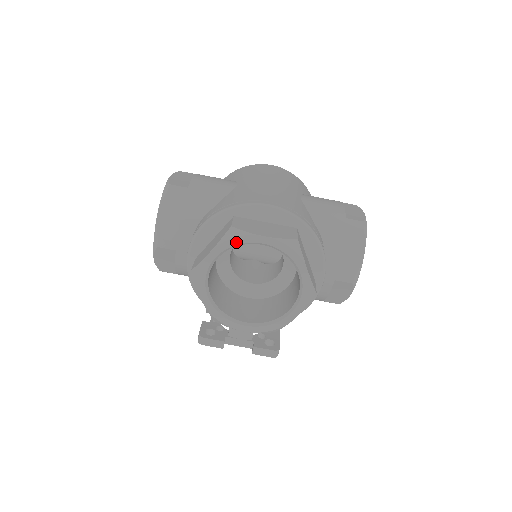
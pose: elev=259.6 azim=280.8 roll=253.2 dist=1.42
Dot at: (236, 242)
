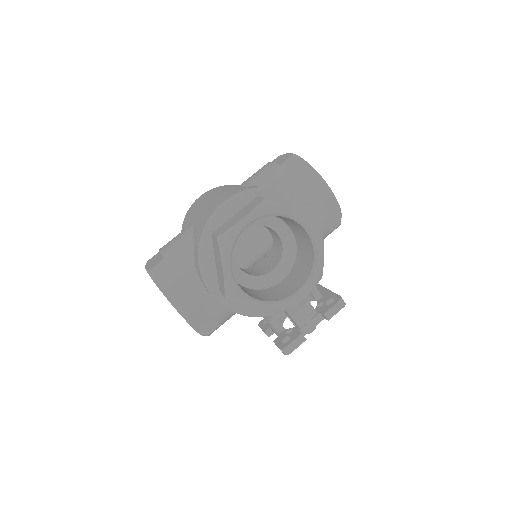
Dot at: (231, 242)
